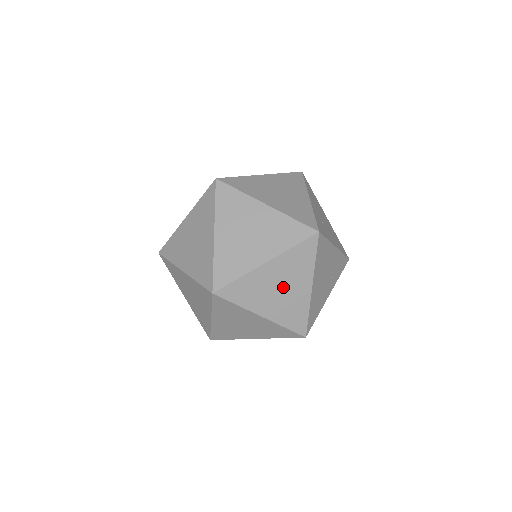
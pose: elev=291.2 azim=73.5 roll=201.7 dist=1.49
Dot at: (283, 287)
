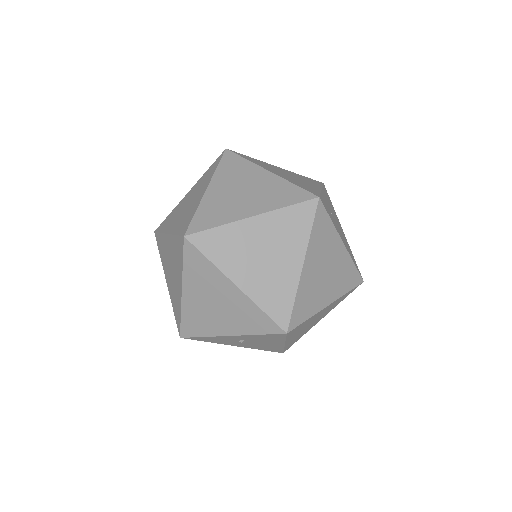
Dot at: (268, 254)
